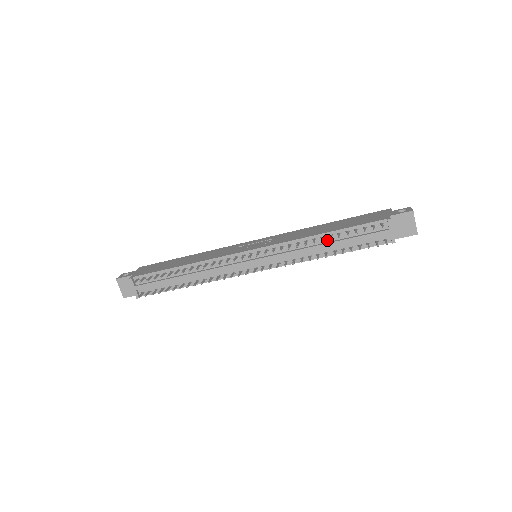
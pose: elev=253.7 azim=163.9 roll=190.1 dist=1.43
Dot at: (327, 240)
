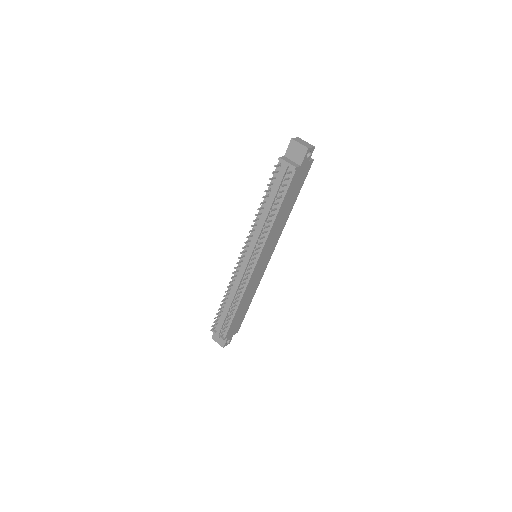
Dot at: (267, 206)
